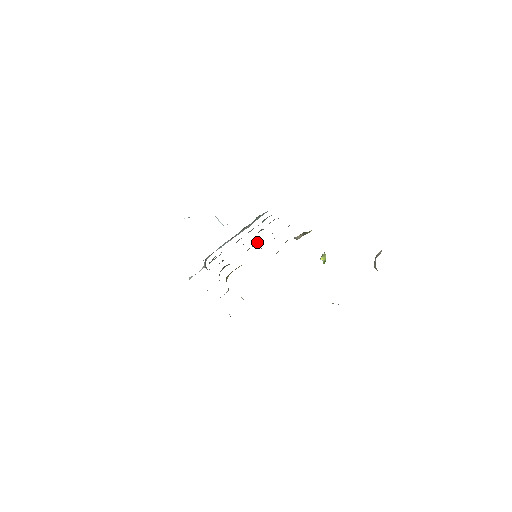
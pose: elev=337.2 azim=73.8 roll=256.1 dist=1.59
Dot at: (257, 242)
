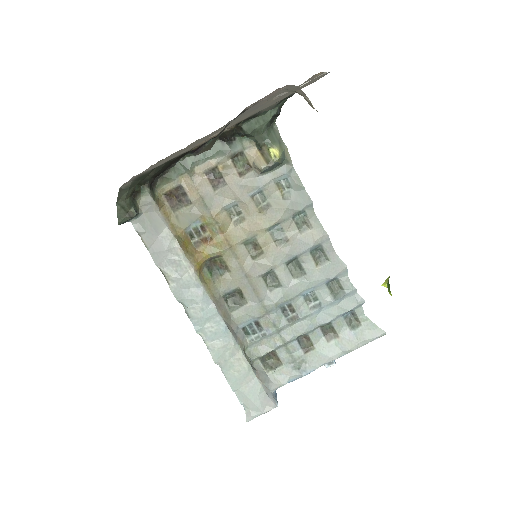
Dot at: (266, 246)
